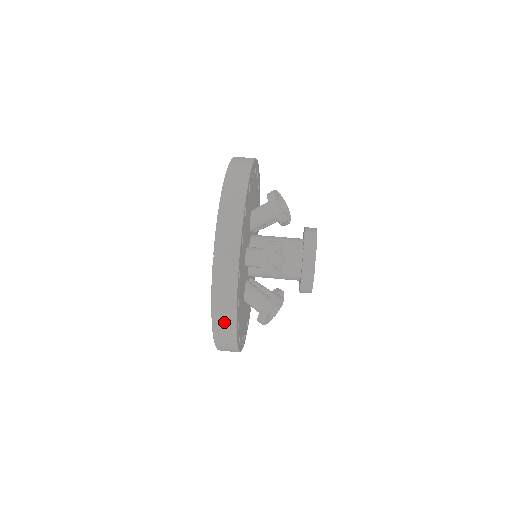
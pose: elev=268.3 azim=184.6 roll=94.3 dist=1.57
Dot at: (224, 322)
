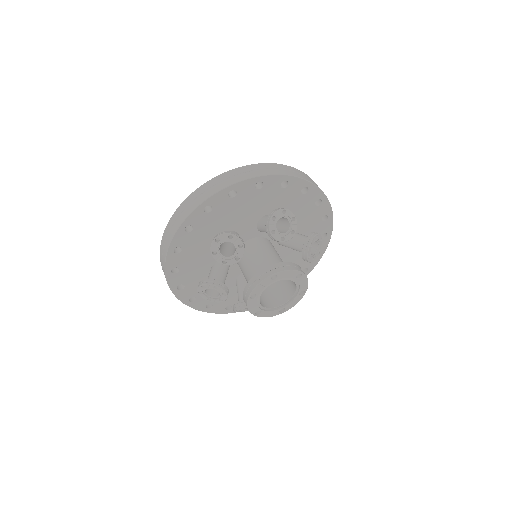
Dot at: (163, 254)
